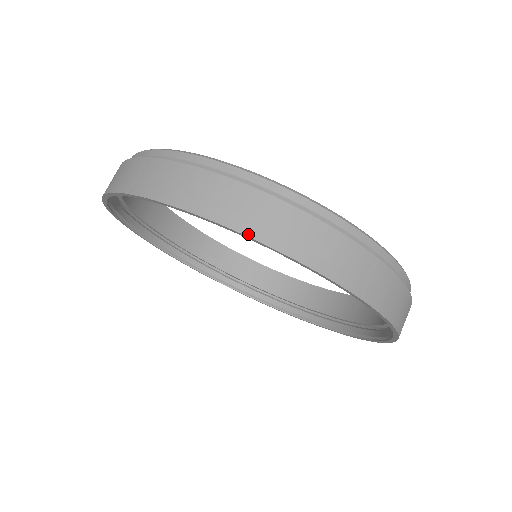
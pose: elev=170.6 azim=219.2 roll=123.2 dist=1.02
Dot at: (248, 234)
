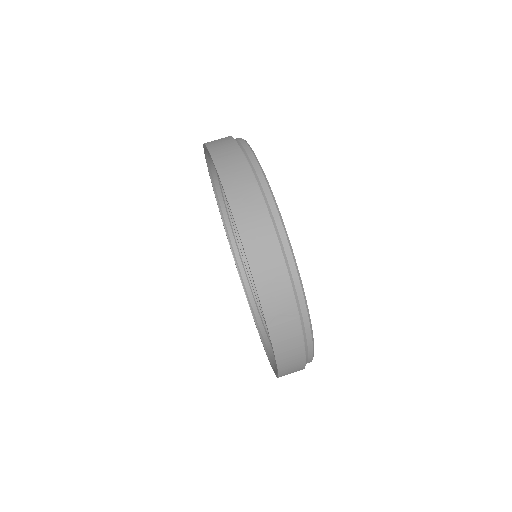
Dot at: (242, 236)
